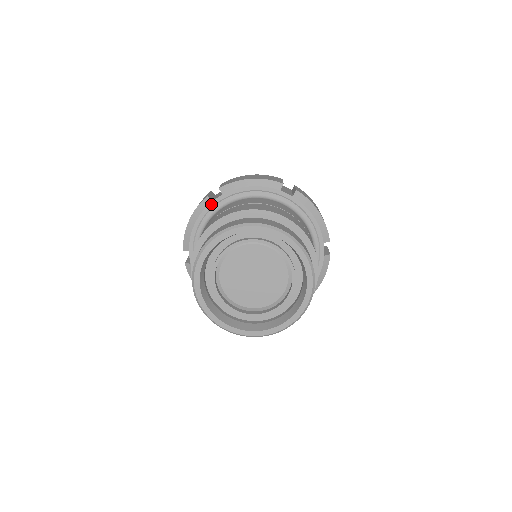
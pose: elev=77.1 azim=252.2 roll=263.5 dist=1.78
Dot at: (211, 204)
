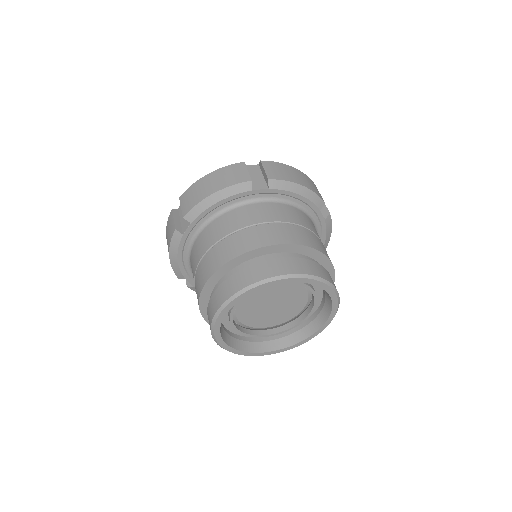
Dot at: (251, 192)
